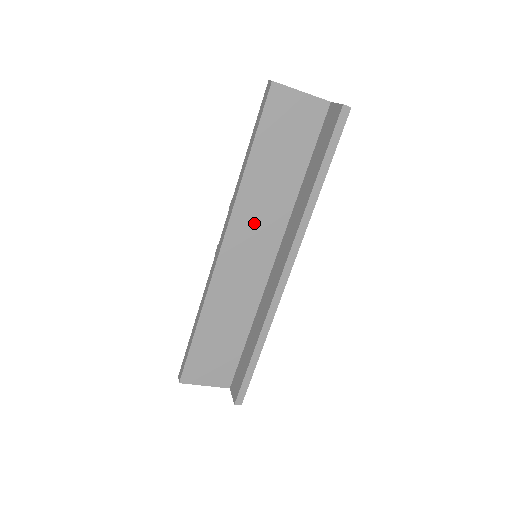
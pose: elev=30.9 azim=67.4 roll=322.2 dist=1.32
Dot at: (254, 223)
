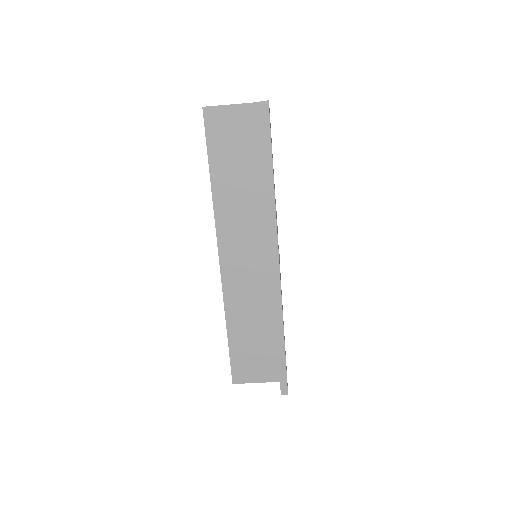
Dot at: (238, 228)
